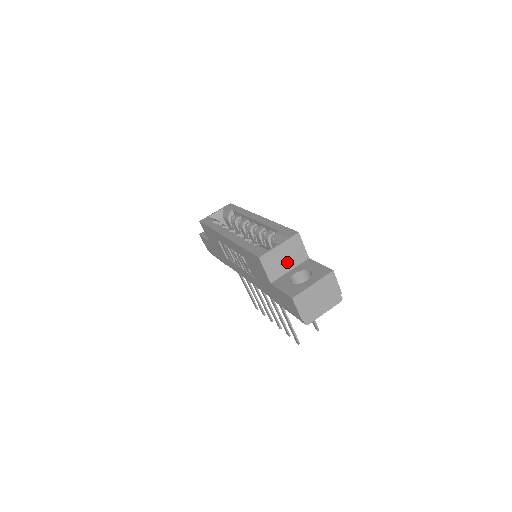
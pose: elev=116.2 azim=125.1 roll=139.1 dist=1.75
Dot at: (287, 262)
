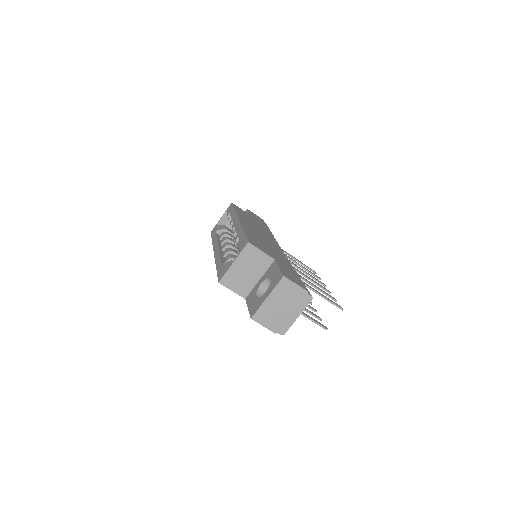
Dot at: (252, 273)
